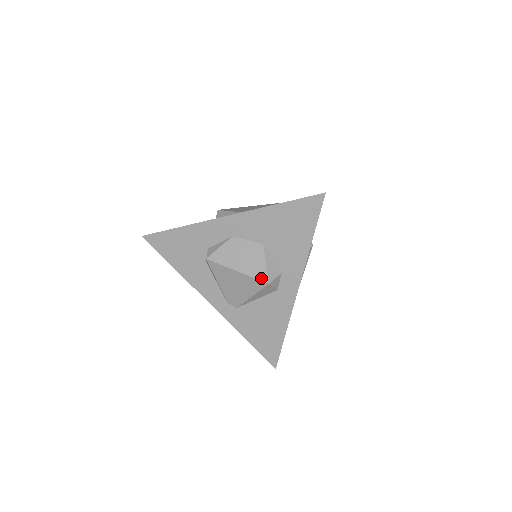
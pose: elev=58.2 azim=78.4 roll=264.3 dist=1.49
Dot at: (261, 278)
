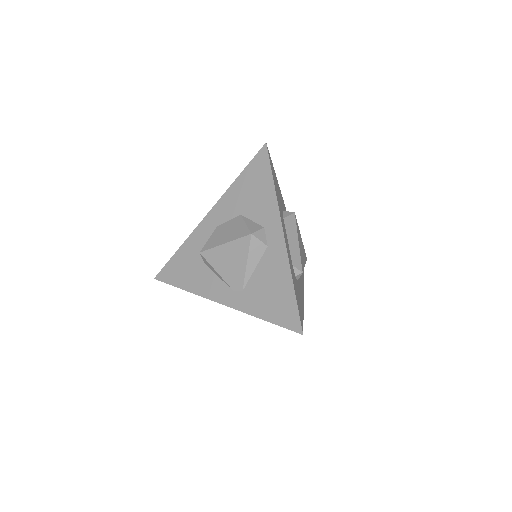
Dot at: (244, 235)
